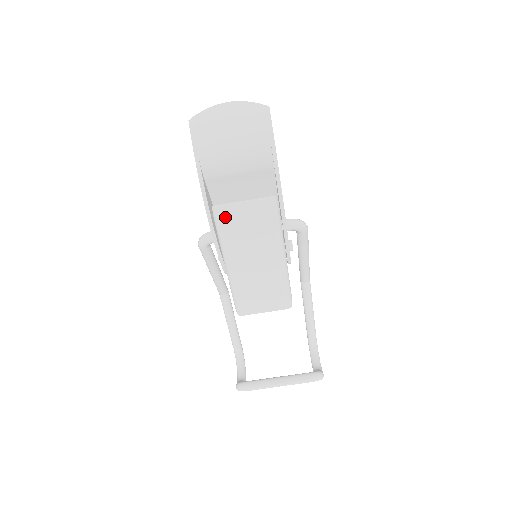
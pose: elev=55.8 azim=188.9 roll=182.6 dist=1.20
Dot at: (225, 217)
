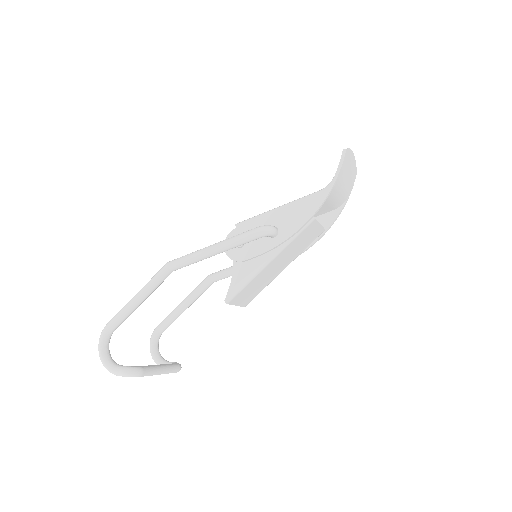
Dot at: (308, 228)
